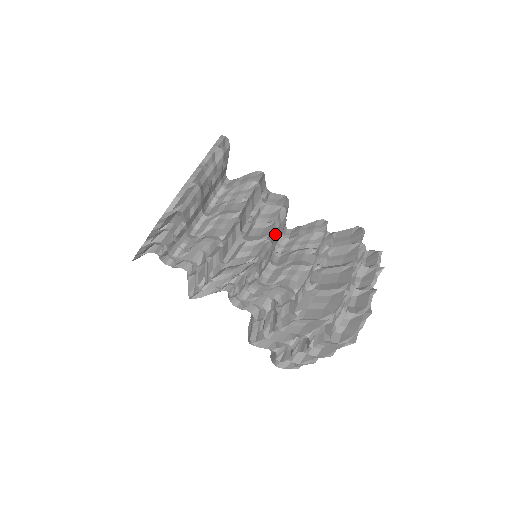
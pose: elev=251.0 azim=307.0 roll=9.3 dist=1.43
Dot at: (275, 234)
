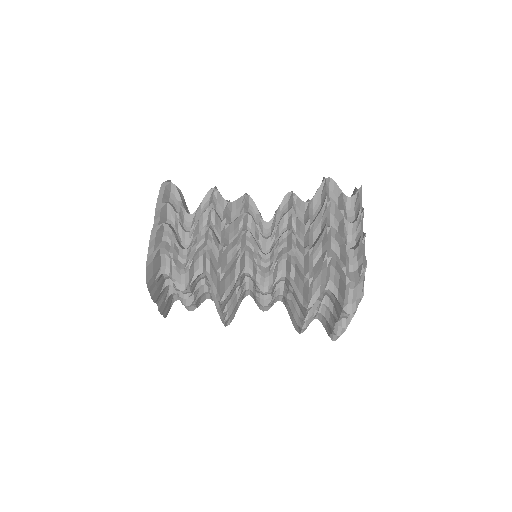
Dot at: occluded
